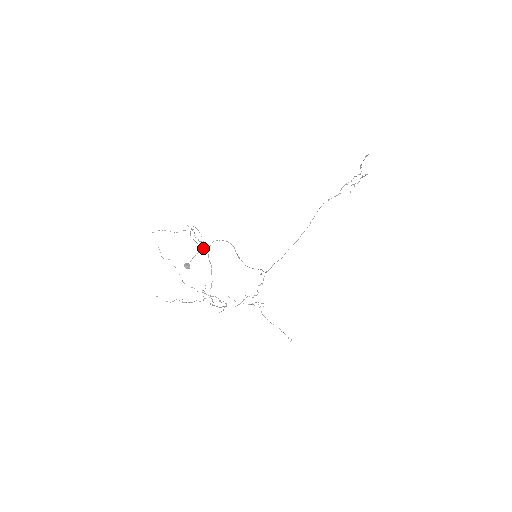
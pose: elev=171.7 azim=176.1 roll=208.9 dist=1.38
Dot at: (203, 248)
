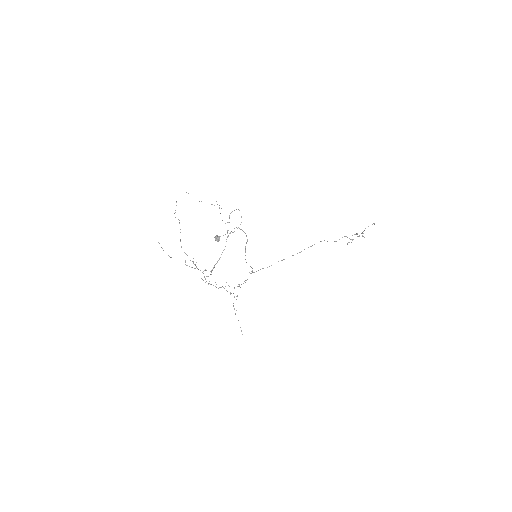
Dot at: occluded
